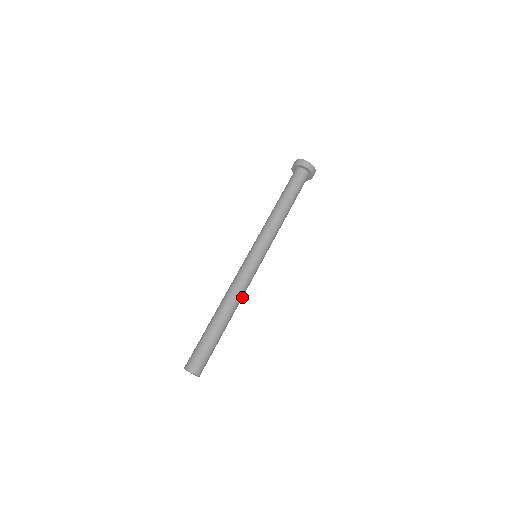
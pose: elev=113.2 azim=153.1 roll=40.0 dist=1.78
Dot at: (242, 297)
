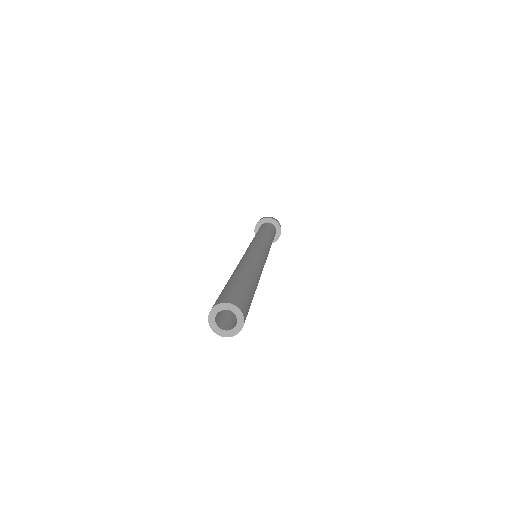
Dot at: occluded
